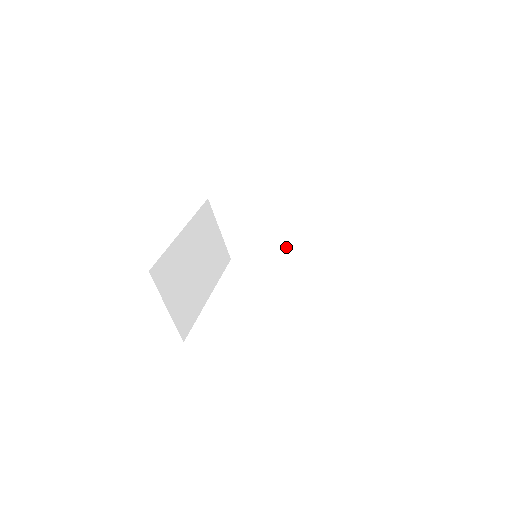
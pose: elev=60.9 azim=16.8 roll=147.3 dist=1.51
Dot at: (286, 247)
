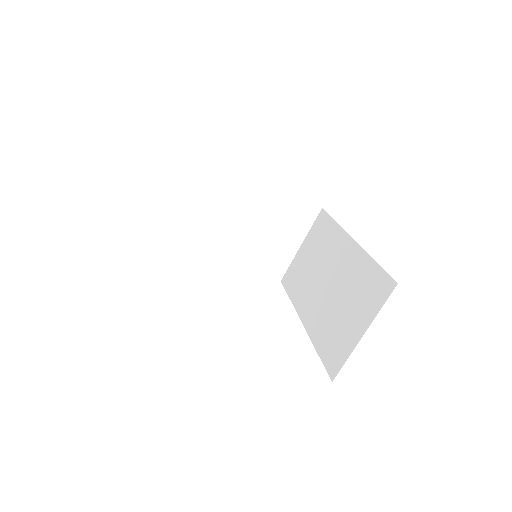
Dot at: (227, 256)
